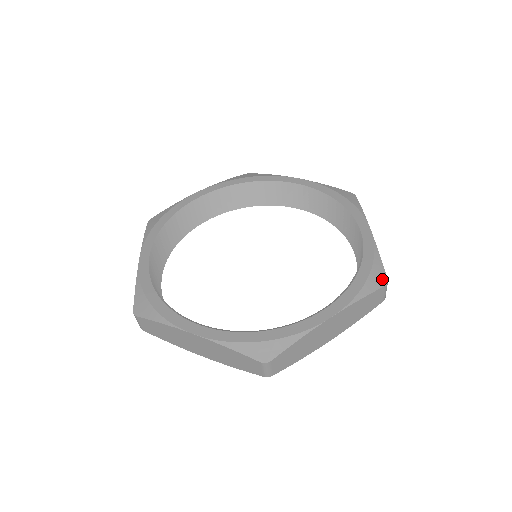
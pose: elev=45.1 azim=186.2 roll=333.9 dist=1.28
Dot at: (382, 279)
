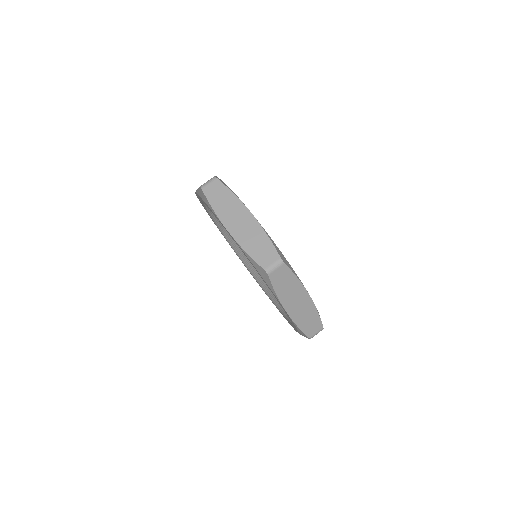
Dot at: occluded
